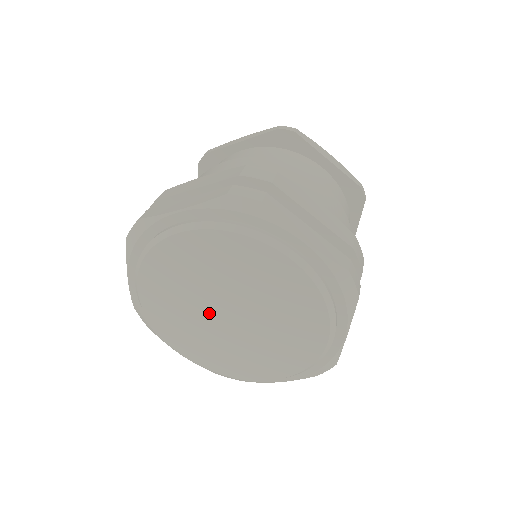
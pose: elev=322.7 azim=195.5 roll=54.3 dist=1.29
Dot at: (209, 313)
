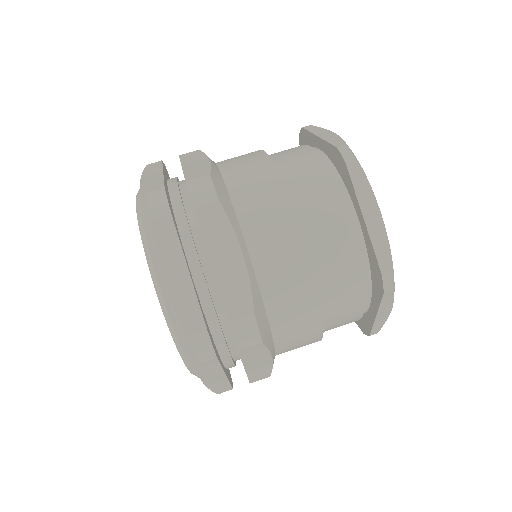
Dot at: occluded
